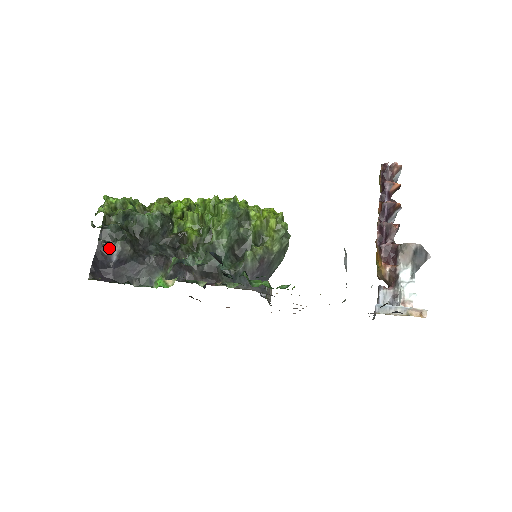
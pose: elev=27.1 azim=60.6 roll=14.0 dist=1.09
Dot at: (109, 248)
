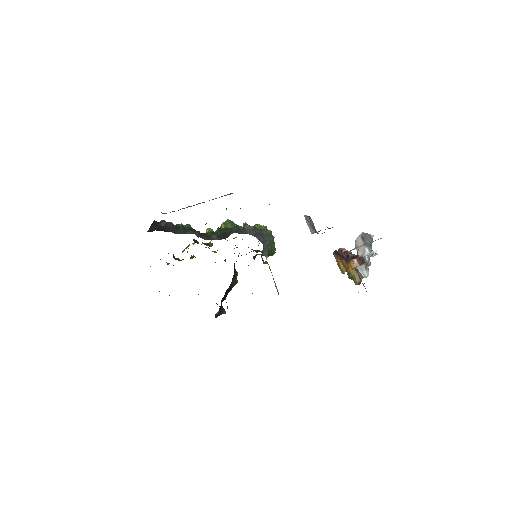
Dot at: (160, 223)
